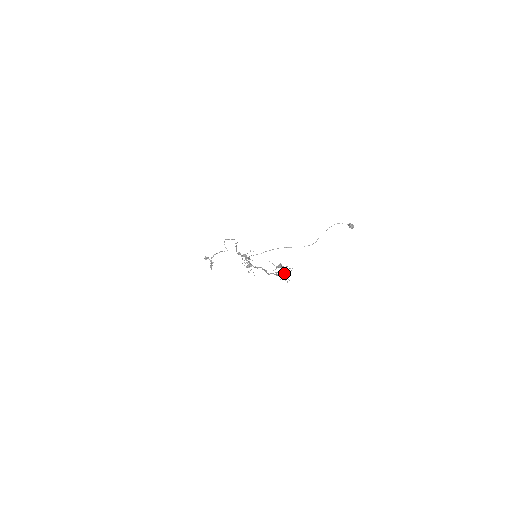
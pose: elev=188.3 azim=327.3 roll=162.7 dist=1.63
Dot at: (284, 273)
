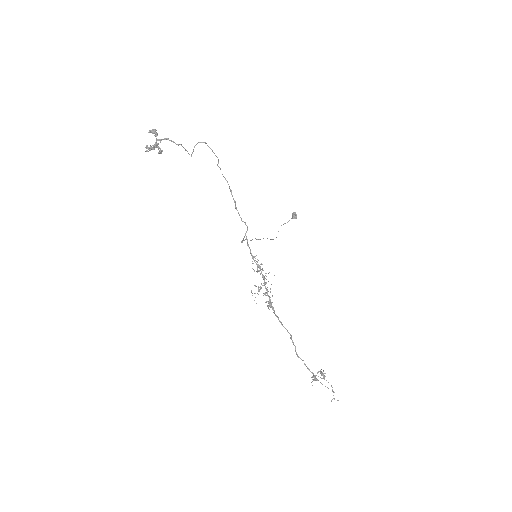
Dot at: (322, 384)
